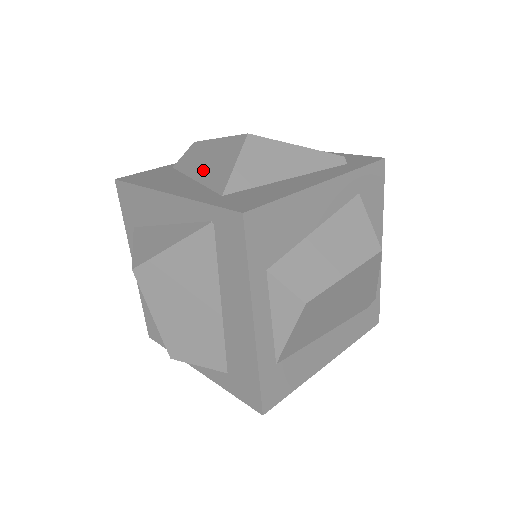
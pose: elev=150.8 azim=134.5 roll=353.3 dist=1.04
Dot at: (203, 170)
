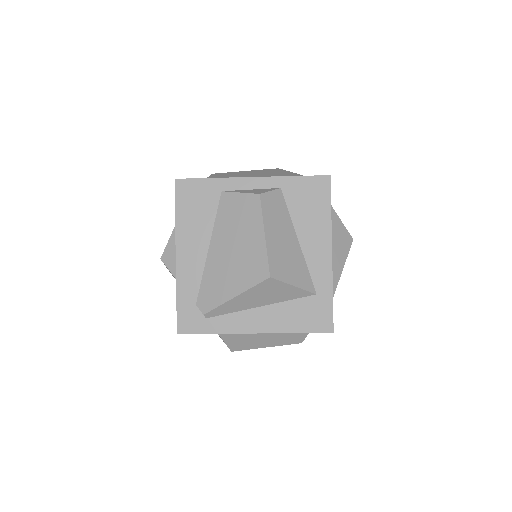
Dot at: occluded
